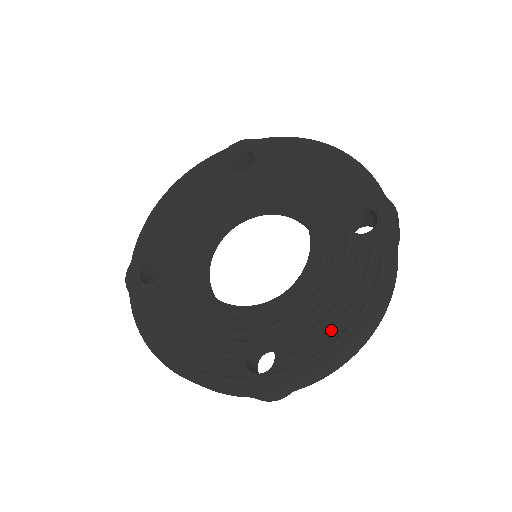
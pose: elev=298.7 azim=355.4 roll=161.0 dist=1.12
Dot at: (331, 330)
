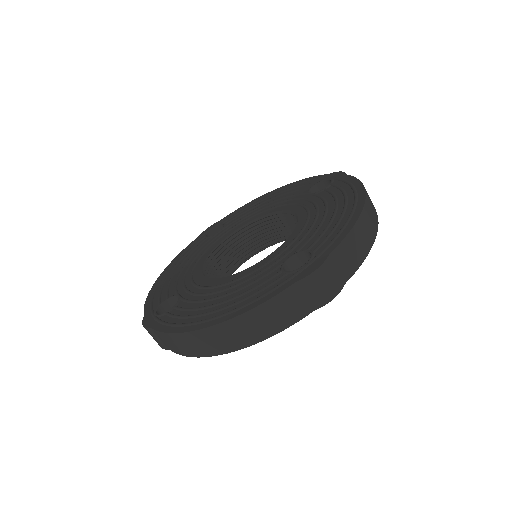
Dot at: (341, 216)
